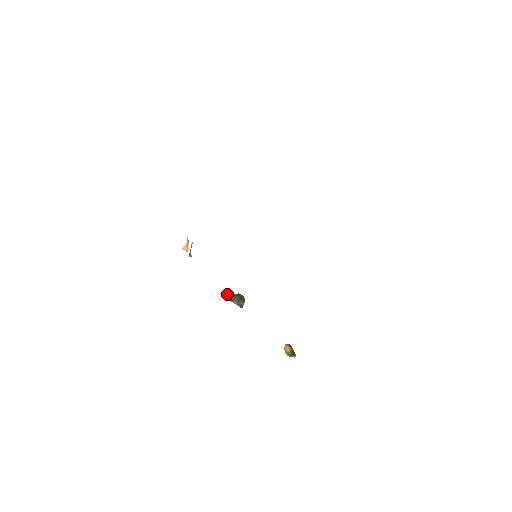
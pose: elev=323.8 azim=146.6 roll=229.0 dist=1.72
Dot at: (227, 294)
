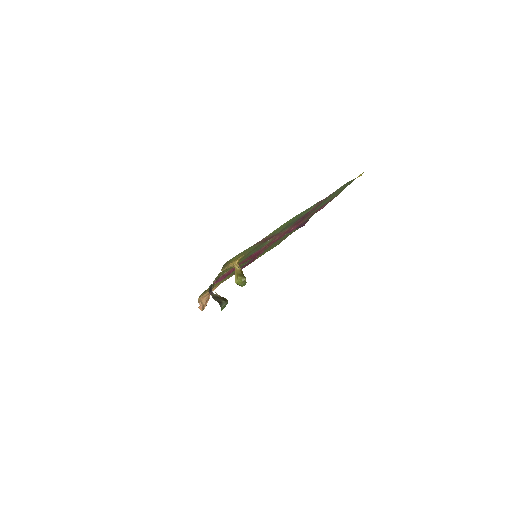
Dot at: occluded
